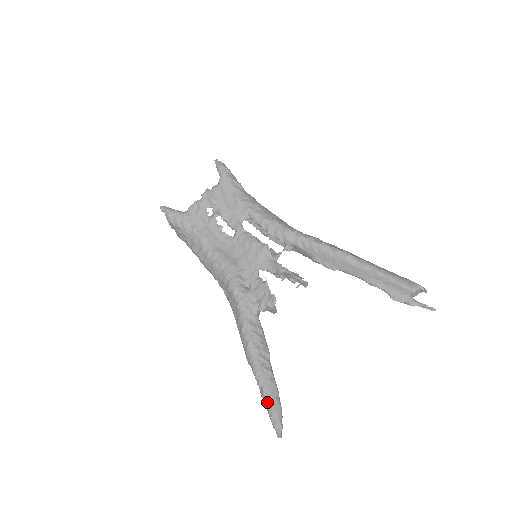
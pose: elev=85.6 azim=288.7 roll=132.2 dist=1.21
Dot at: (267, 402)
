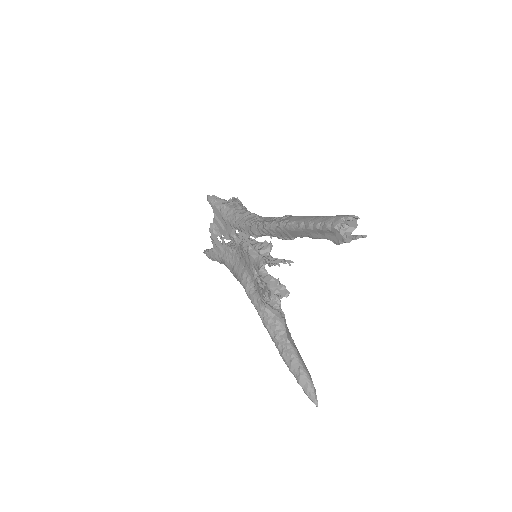
Dot at: occluded
